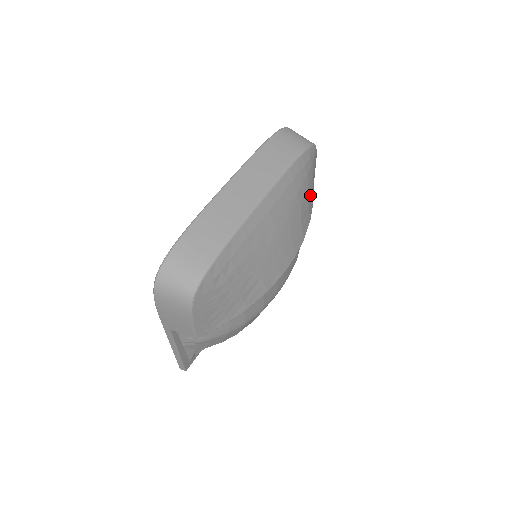
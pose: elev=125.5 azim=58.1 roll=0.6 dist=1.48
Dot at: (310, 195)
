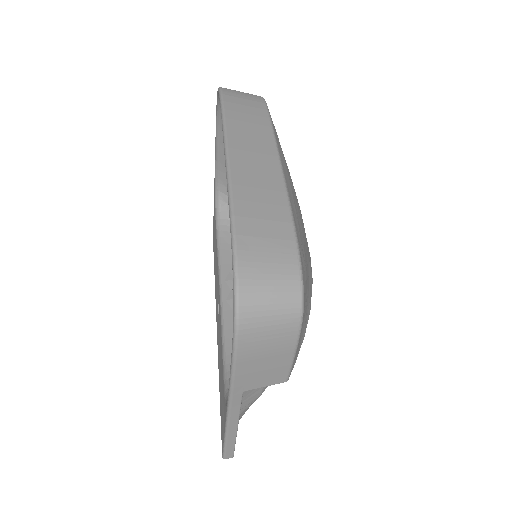
Dot at: occluded
